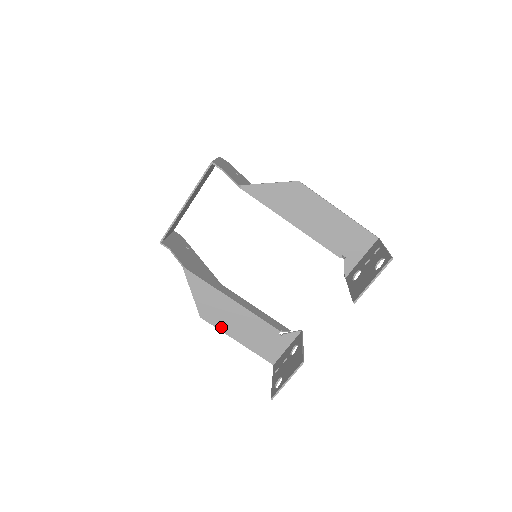
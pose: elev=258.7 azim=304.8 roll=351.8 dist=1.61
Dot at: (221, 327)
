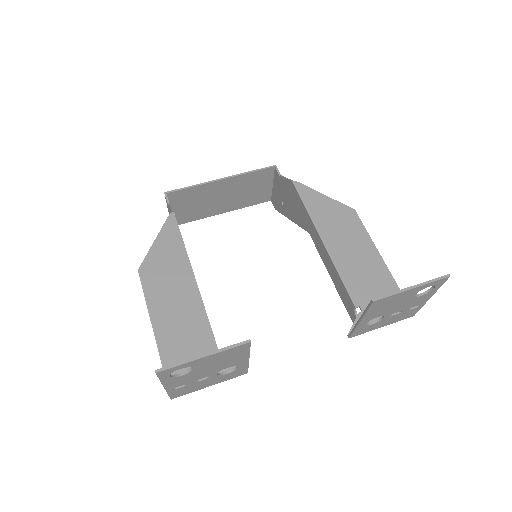
Dot at: (151, 297)
